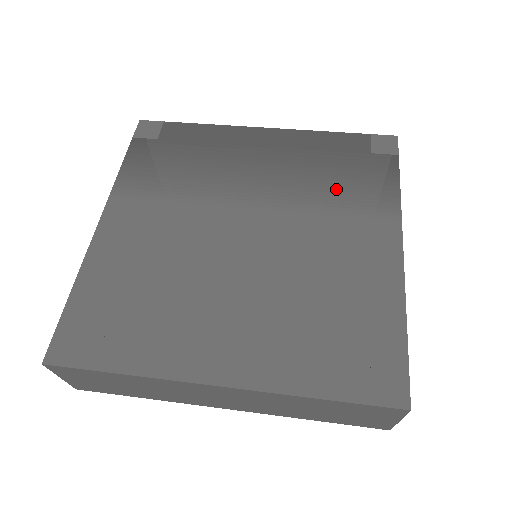
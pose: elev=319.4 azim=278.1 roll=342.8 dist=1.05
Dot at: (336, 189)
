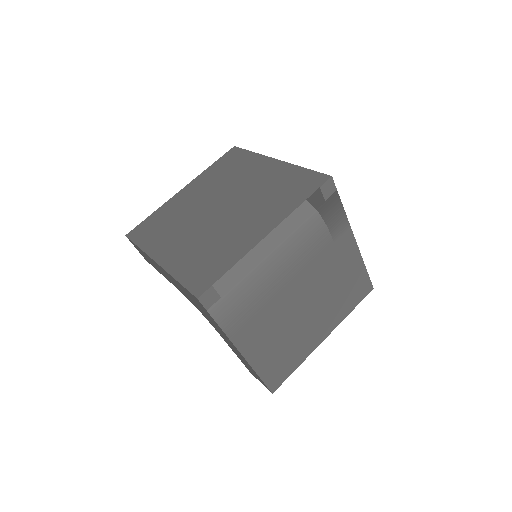
Dot at: (321, 237)
